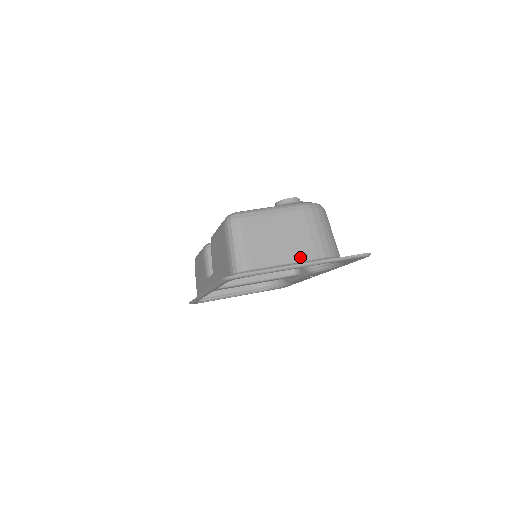
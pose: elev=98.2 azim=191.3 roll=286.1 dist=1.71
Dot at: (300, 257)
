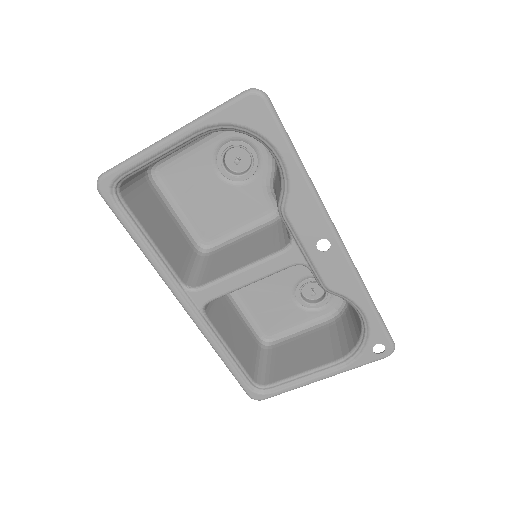
Dot at: (183, 145)
